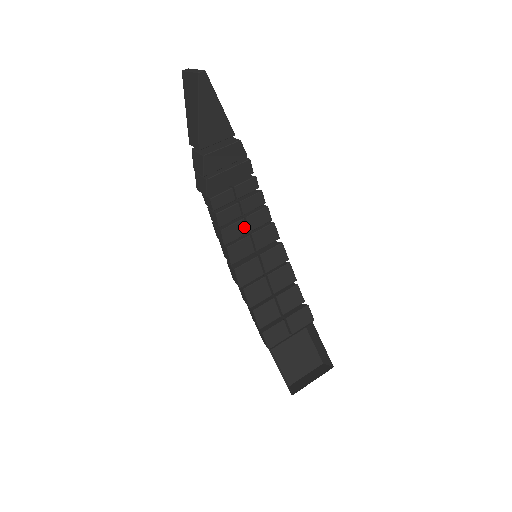
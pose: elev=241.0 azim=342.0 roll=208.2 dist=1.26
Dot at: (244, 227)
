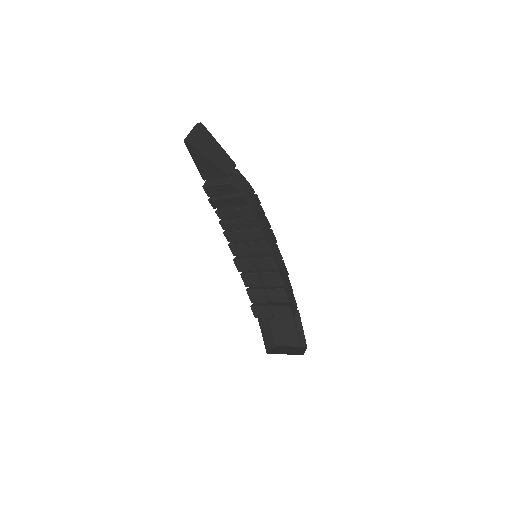
Dot at: (242, 236)
